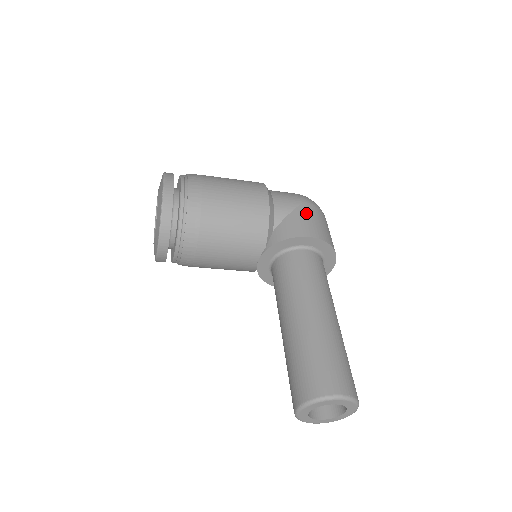
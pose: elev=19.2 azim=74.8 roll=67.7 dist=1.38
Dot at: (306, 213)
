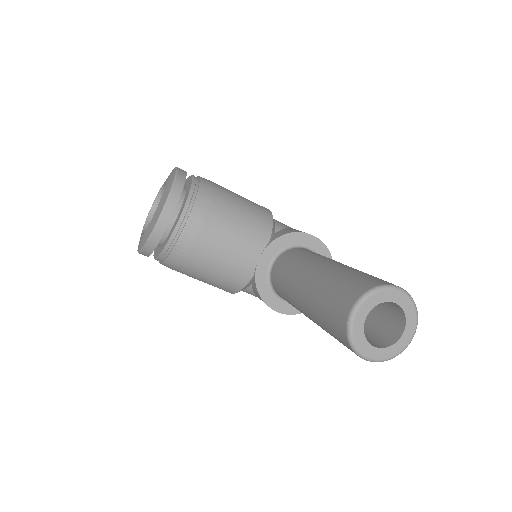
Dot at: occluded
